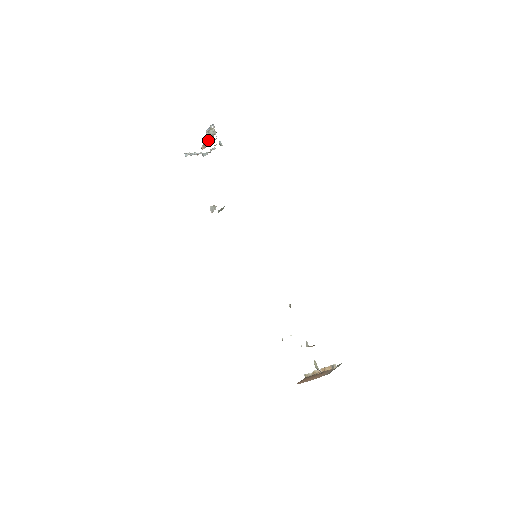
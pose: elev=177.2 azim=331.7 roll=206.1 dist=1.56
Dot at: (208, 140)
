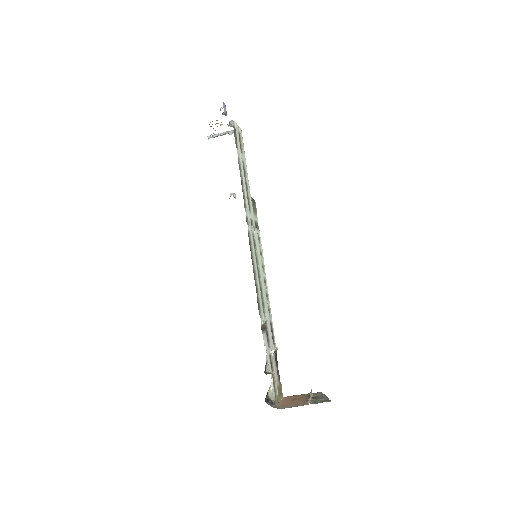
Dot at: occluded
